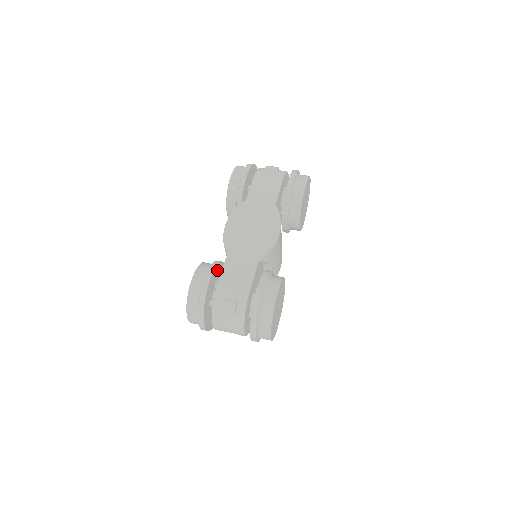
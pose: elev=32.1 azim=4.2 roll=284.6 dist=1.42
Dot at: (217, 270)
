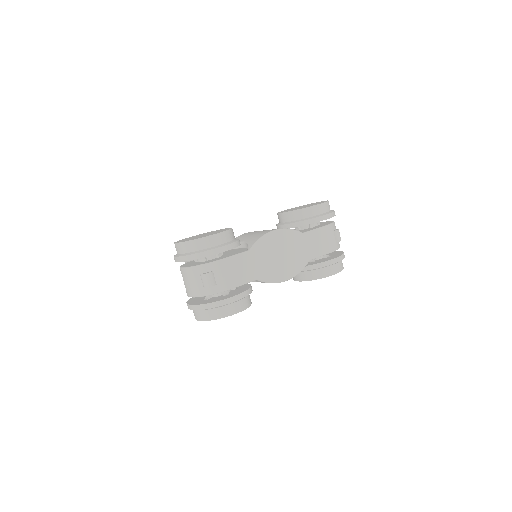
Dot at: occluded
